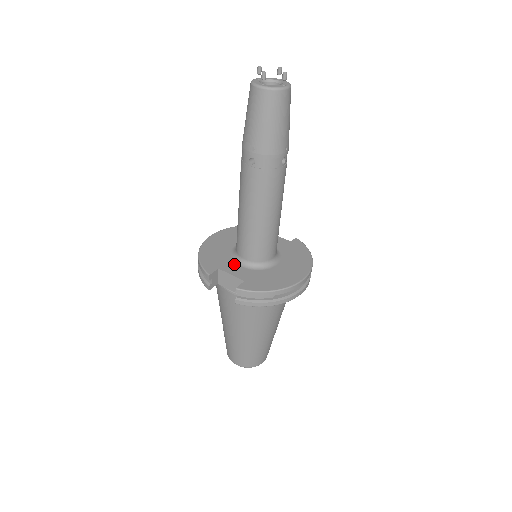
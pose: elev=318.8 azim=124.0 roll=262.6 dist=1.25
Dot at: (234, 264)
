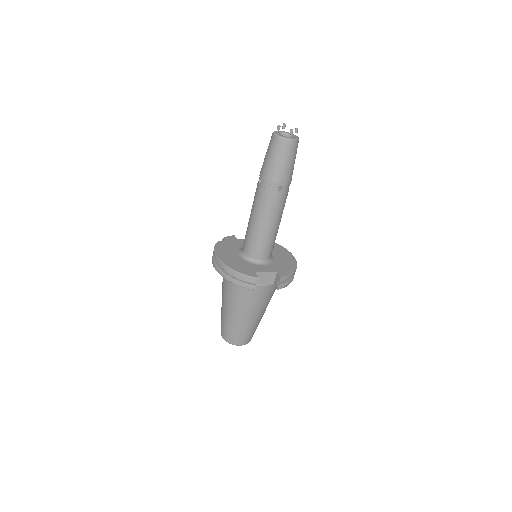
Dot at: (257, 266)
